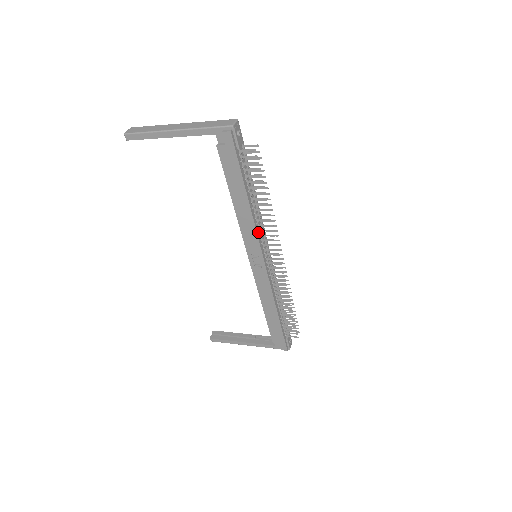
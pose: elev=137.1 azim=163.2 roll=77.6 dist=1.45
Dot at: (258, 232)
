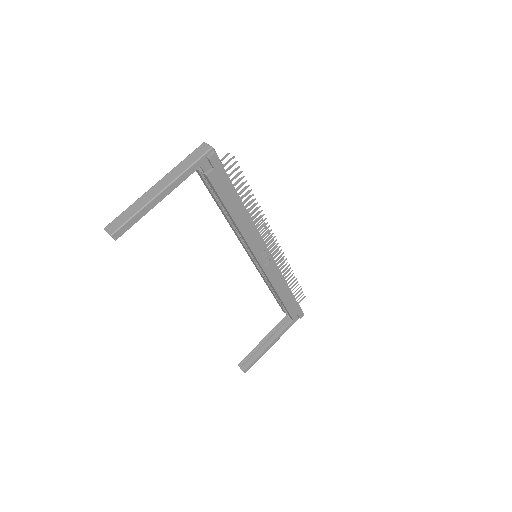
Dot at: (256, 230)
